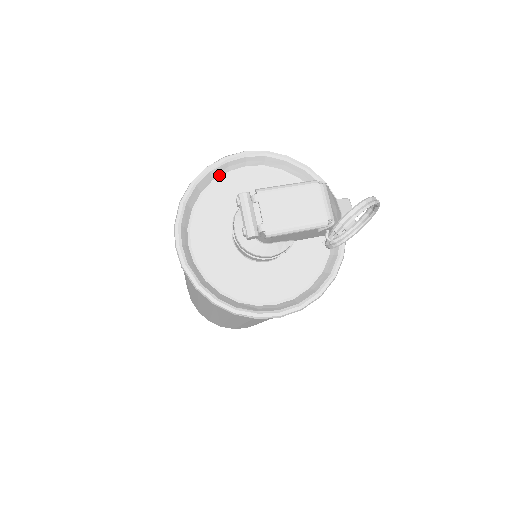
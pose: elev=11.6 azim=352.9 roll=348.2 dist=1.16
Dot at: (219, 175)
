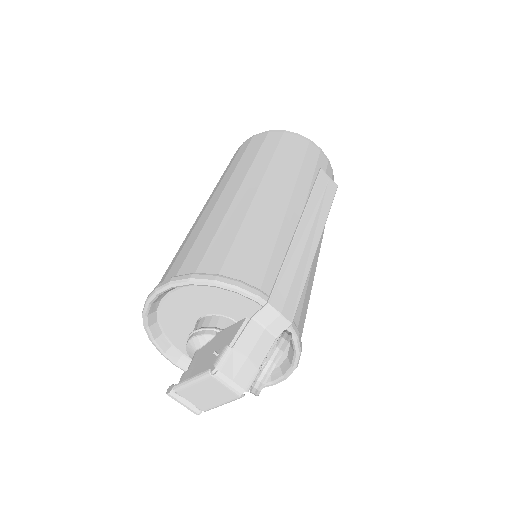
Dot at: (157, 307)
